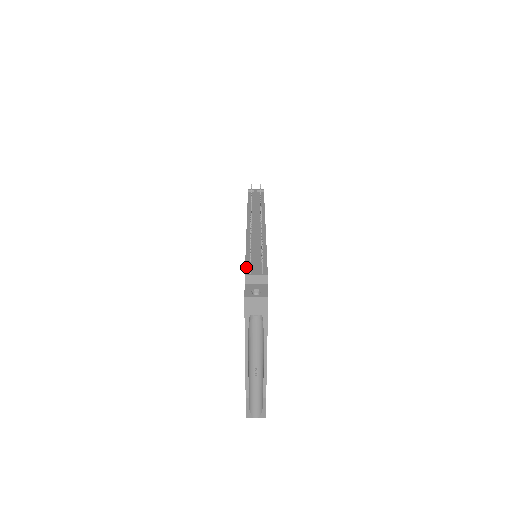
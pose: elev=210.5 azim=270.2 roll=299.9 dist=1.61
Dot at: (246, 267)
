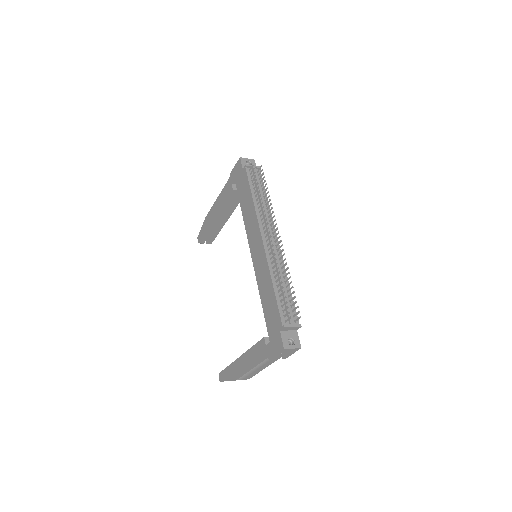
Dot at: (280, 311)
